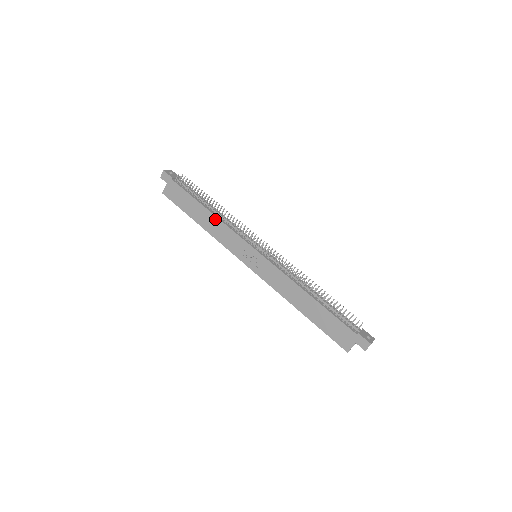
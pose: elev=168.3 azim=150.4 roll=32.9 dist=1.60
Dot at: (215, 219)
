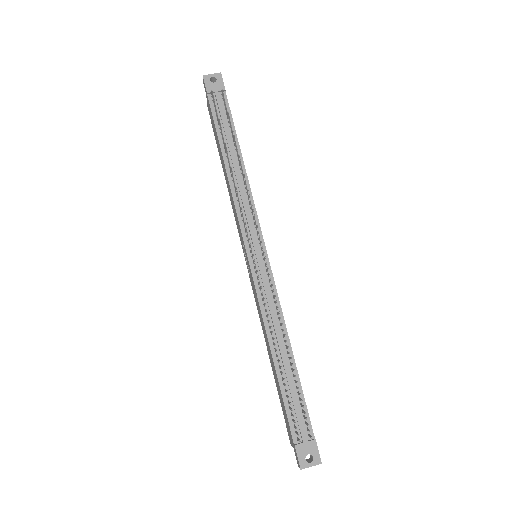
Dot at: (228, 181)
